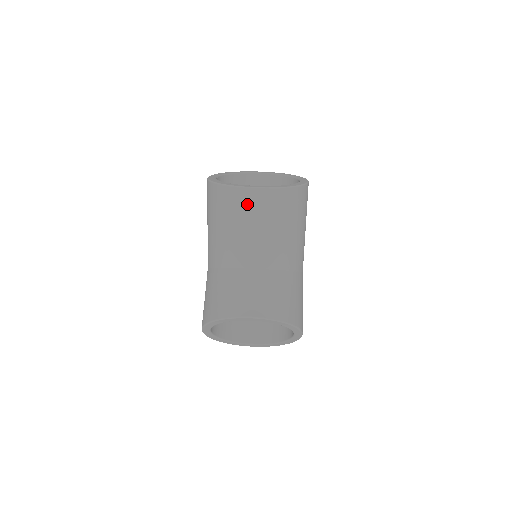
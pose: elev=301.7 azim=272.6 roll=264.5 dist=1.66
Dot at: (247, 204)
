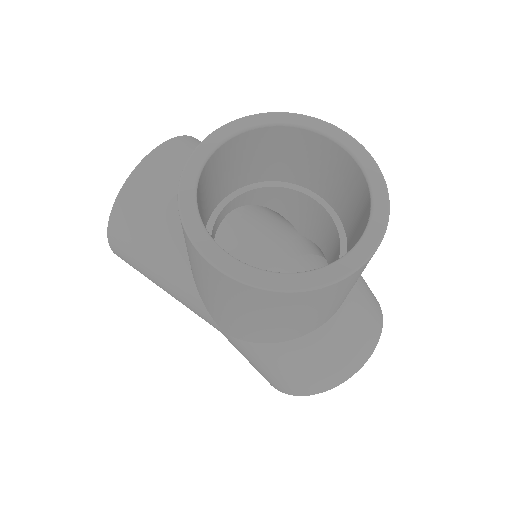
Dot at: (358, 275)
